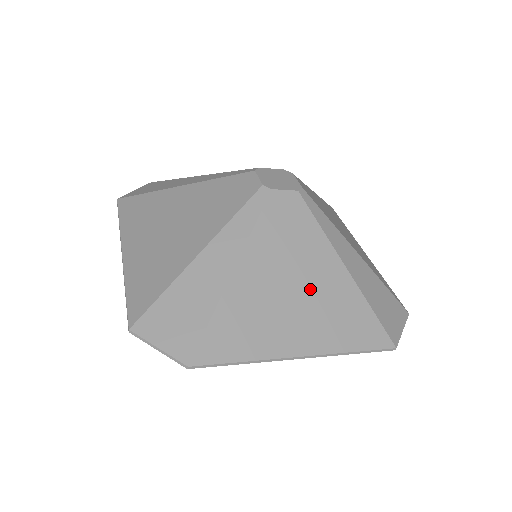
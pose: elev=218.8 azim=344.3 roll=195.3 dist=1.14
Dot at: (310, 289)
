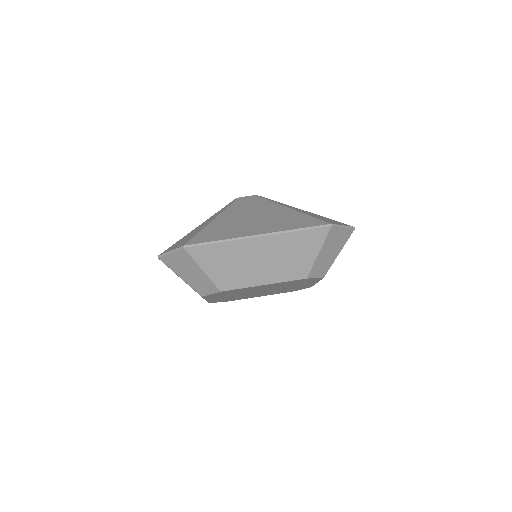
Dot at: (263, 216)
